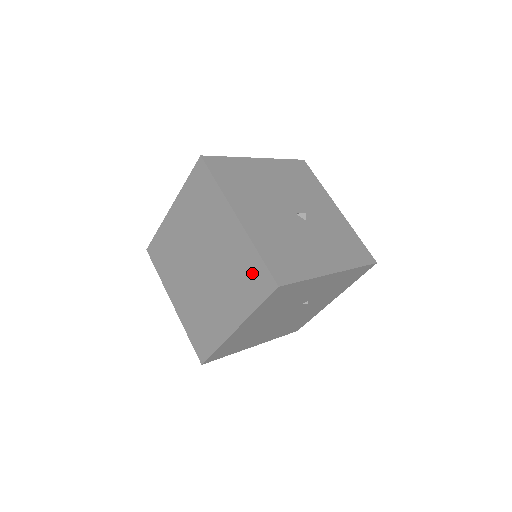
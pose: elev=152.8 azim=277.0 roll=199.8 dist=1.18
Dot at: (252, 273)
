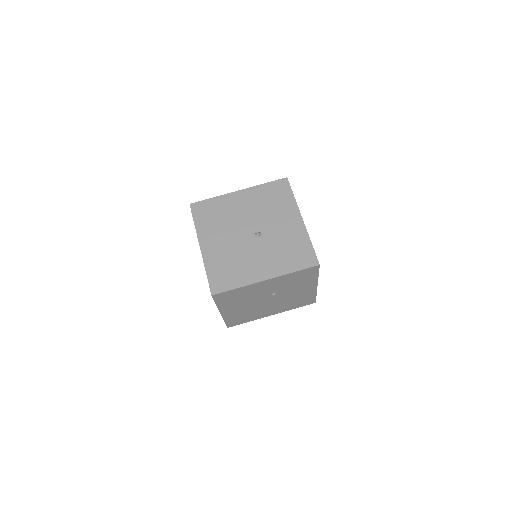
Dot at: occluded
